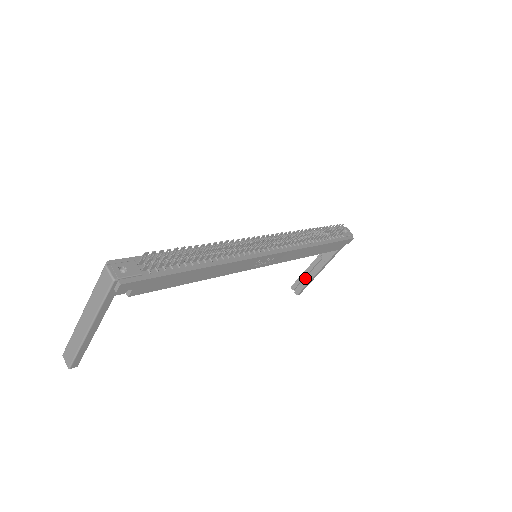
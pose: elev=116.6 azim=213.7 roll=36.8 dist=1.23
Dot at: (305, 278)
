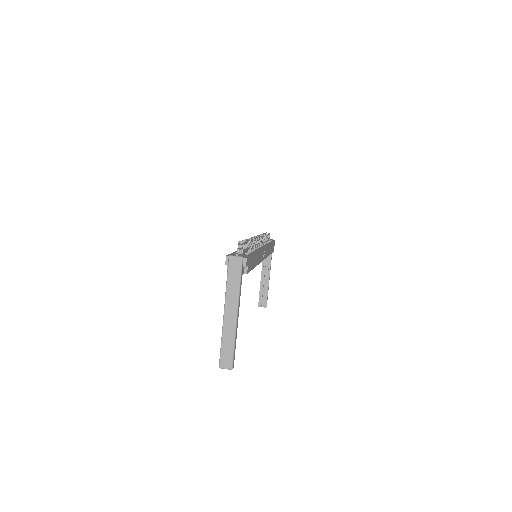
Dot at: (263, 292)
